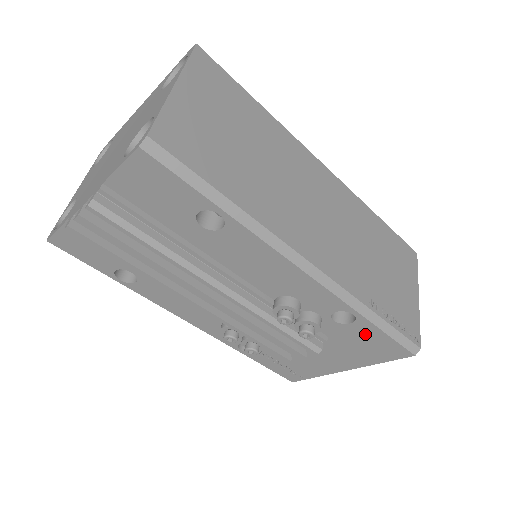
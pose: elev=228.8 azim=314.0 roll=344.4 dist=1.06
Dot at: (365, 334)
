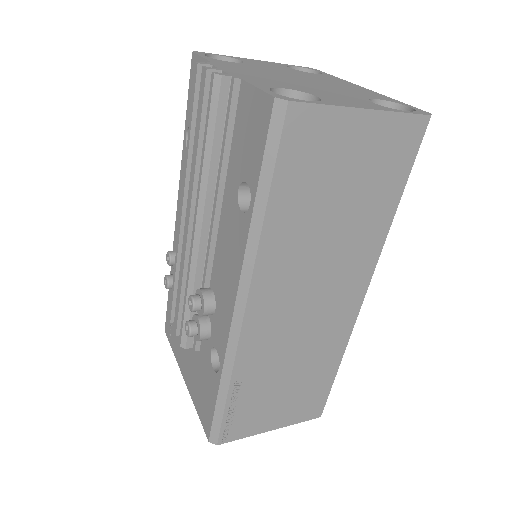
Dot at: (210, 386)
